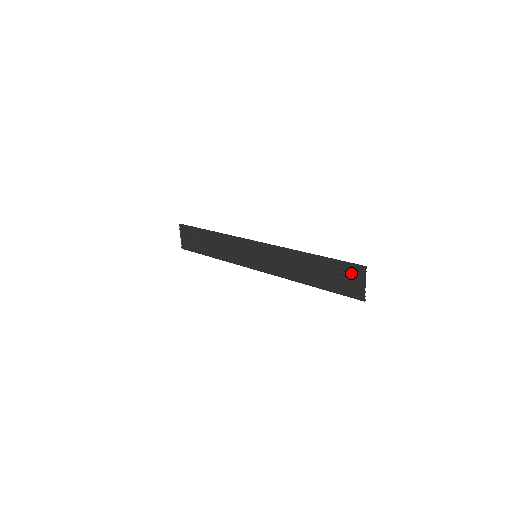
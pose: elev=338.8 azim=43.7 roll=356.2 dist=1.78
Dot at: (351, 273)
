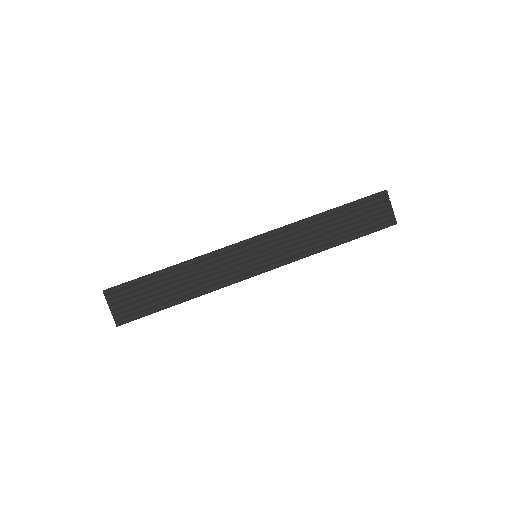
Dot at: (375, 204)
